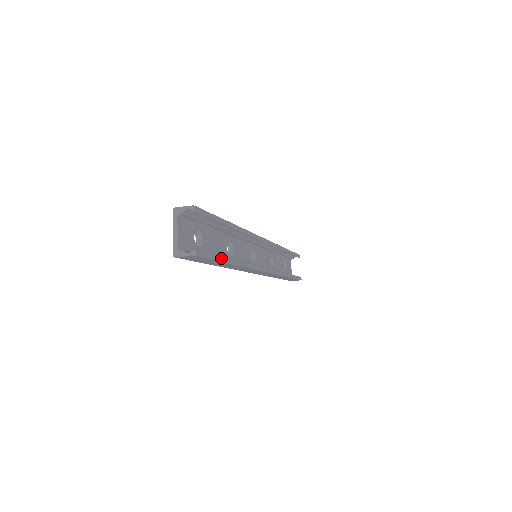
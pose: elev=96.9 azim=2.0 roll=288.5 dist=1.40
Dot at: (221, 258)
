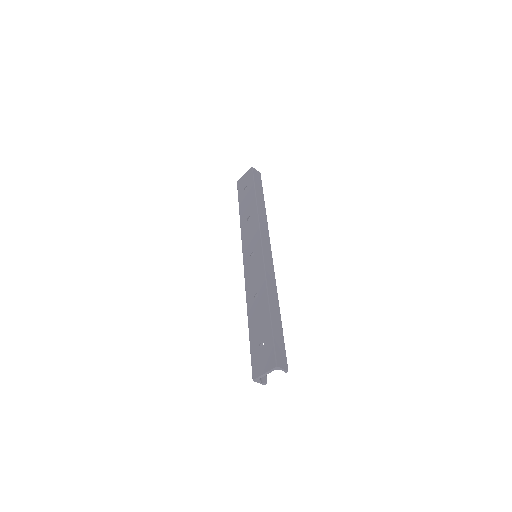
Dot at: (262, 346)
